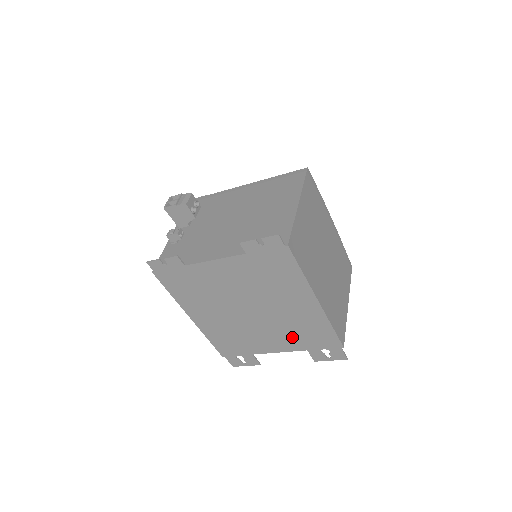
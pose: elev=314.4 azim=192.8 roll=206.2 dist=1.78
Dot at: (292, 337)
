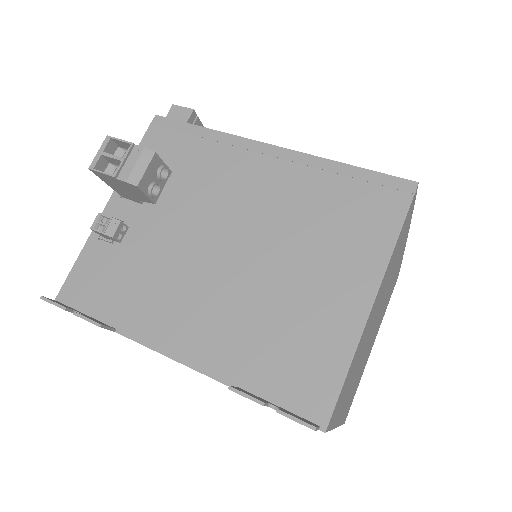
Dot at: occluded
